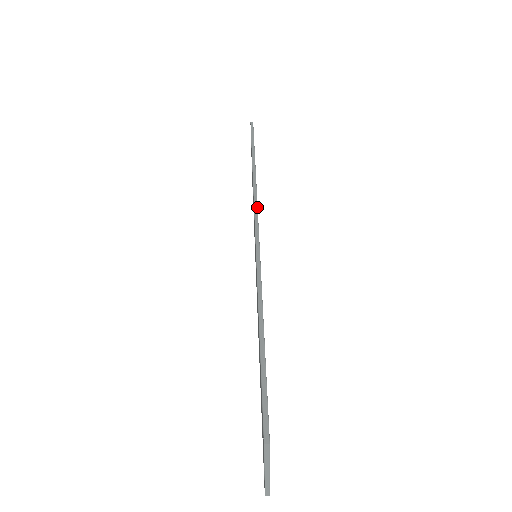
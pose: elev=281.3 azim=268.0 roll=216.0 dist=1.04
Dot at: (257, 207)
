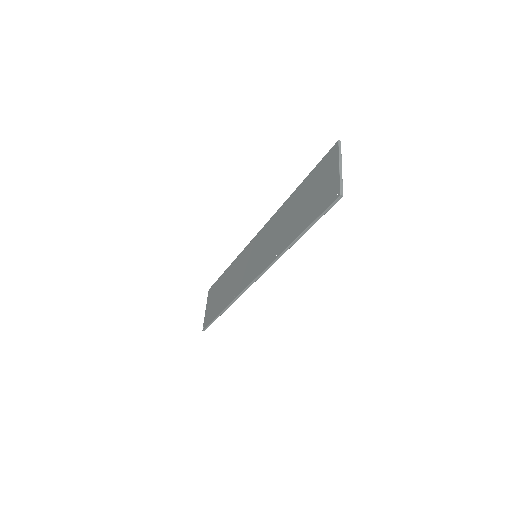
Dot at: occluded
